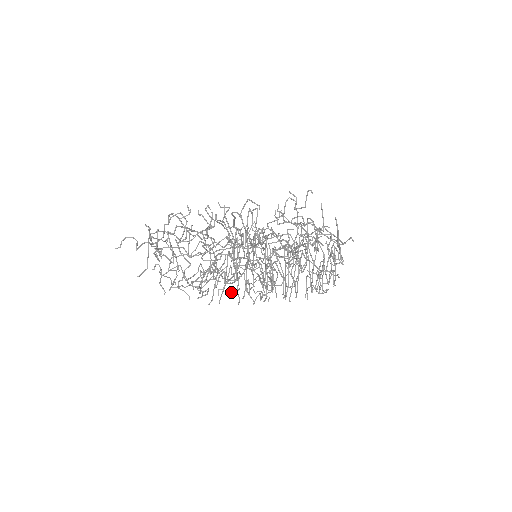
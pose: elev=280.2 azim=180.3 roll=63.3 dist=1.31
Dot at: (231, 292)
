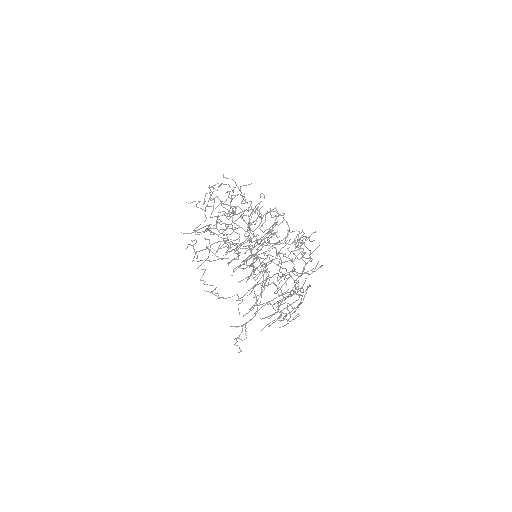
Dot at: (226, 243)
